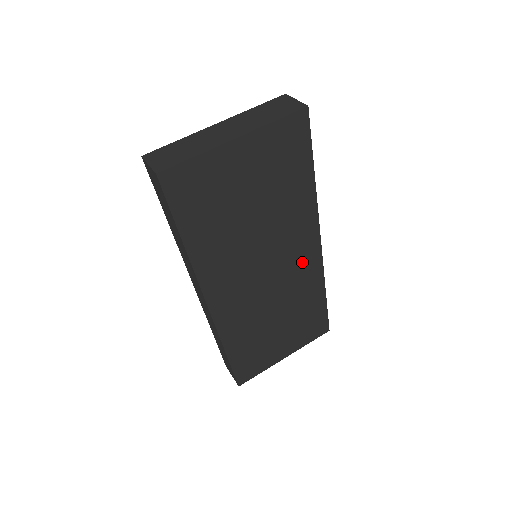
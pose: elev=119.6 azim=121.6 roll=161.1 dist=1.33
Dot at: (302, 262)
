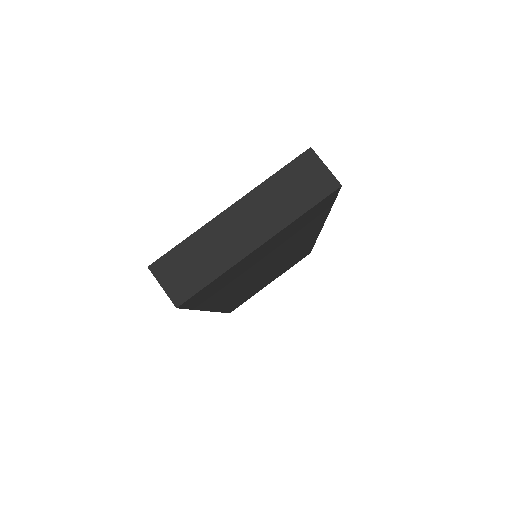
Dot at: (300, 247)
